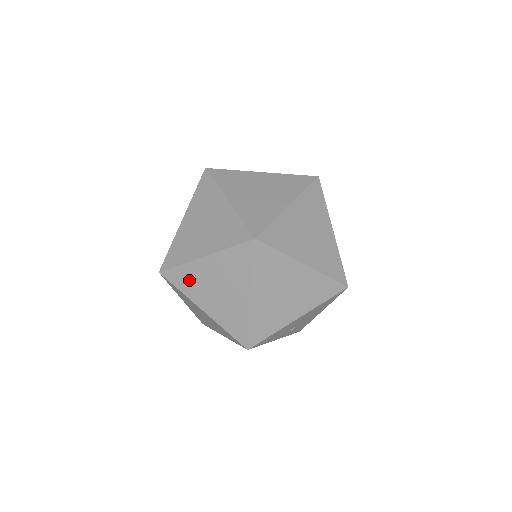
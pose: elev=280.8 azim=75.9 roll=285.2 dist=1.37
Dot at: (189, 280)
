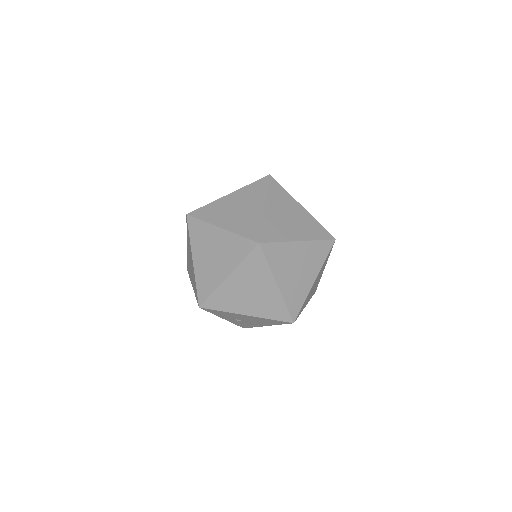
Dot at: (200, 234)
